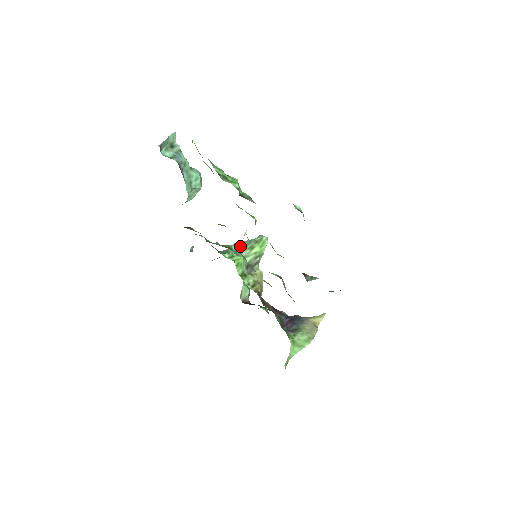
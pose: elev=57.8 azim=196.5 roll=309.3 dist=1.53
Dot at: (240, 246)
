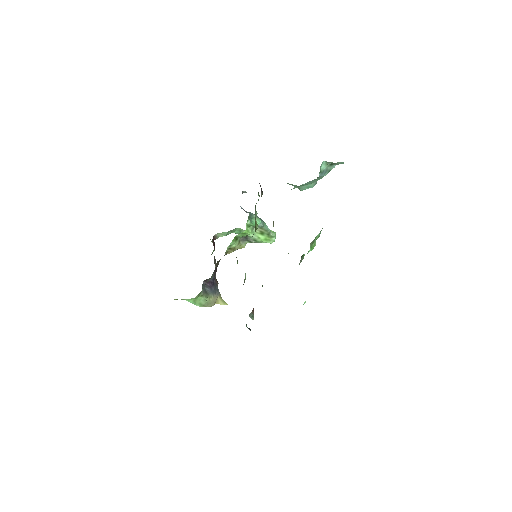
Dot at: (261, 224)
